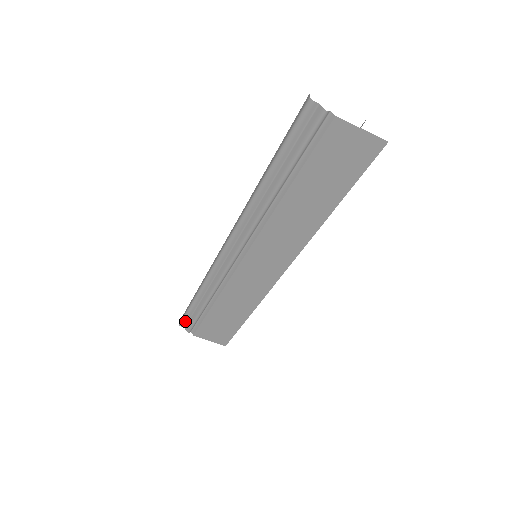
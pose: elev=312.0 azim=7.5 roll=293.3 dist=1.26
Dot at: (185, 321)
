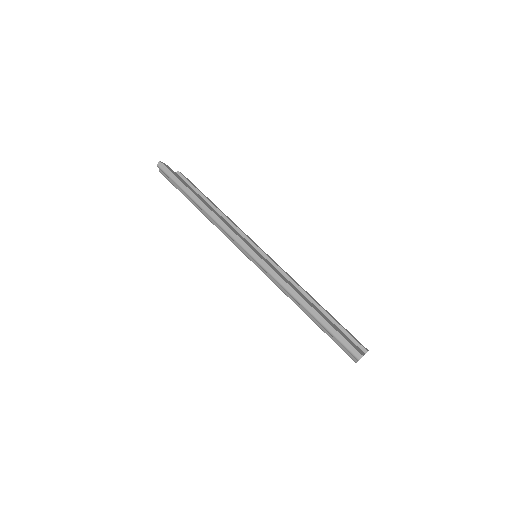
Dot at: (165, 174)
